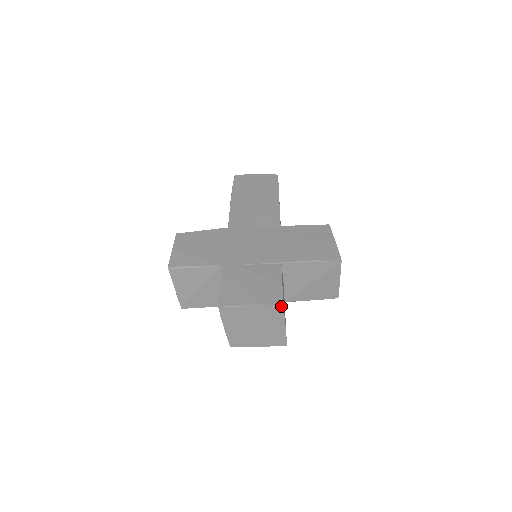
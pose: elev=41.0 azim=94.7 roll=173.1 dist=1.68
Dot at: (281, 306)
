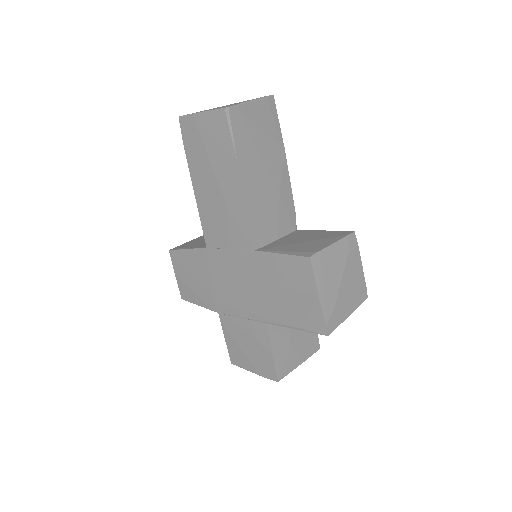
Dot at: (278, 380)
